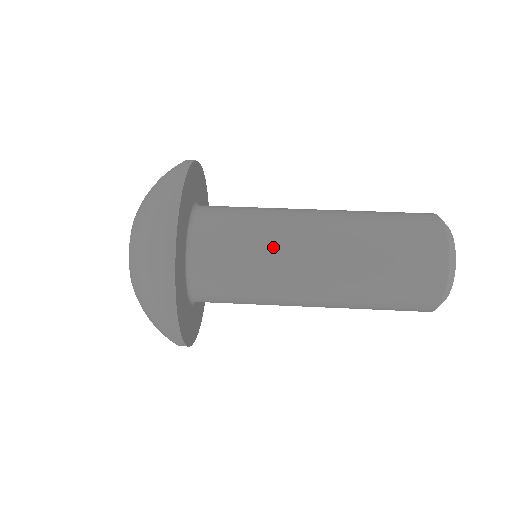
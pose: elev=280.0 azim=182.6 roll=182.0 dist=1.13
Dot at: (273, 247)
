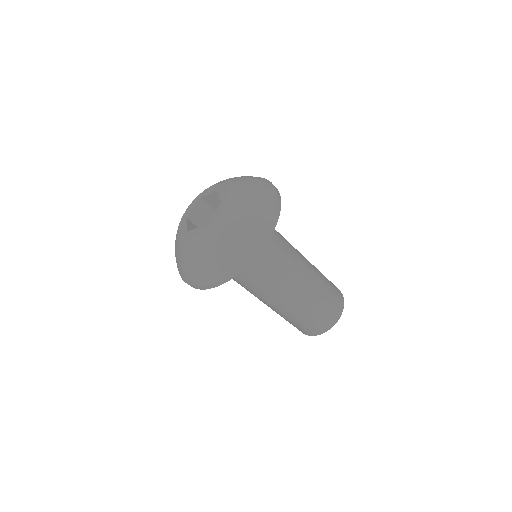
Dot at: (270, 283)
